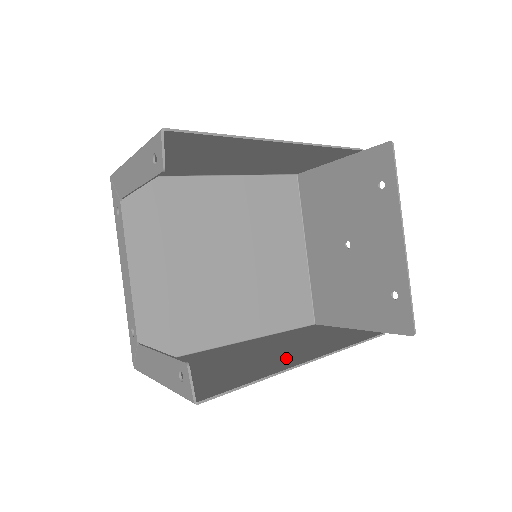
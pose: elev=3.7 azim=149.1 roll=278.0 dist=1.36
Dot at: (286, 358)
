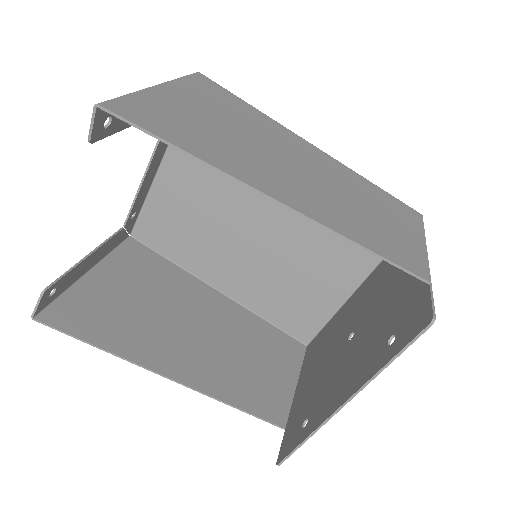
Dot at: (171, 352)
